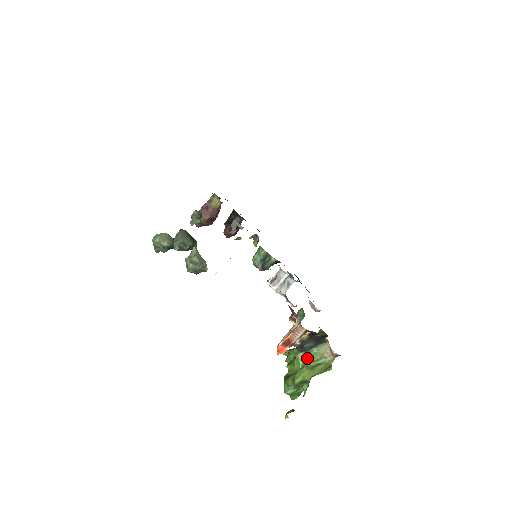
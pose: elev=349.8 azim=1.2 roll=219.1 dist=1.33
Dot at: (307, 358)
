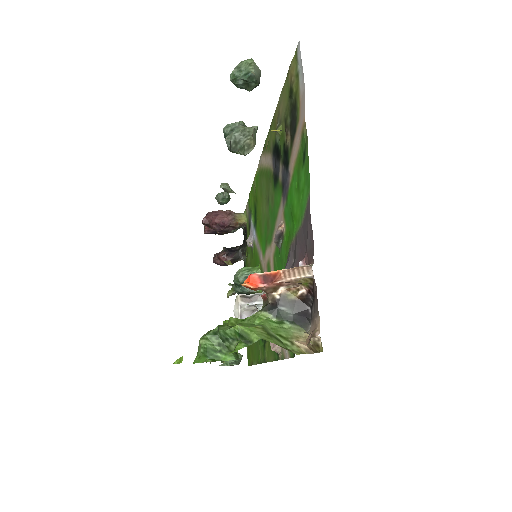
Dot at: (270, 323)
